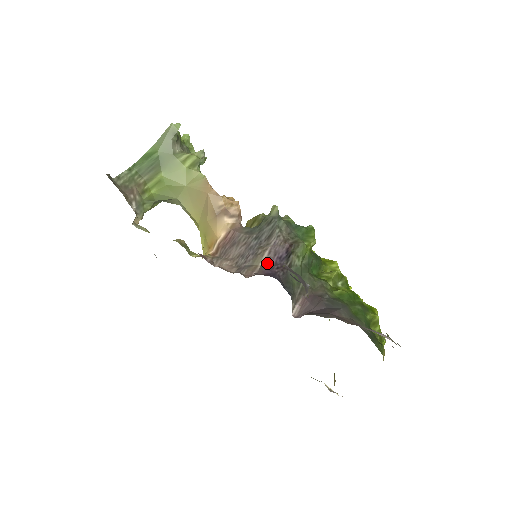
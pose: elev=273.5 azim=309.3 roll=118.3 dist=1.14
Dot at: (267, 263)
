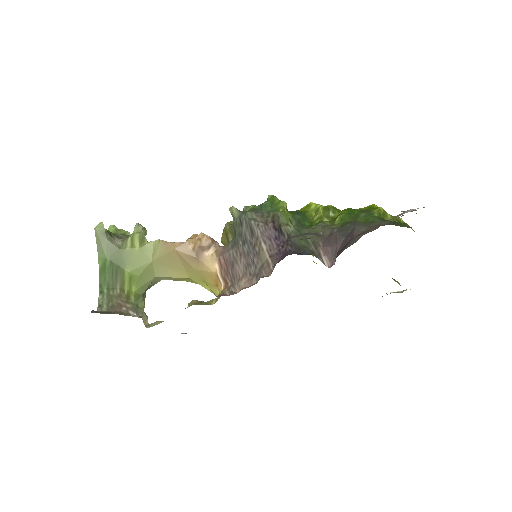
Dot at: (271, 251)
